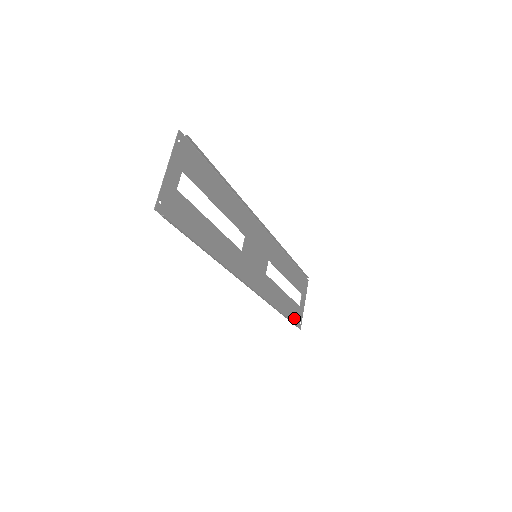
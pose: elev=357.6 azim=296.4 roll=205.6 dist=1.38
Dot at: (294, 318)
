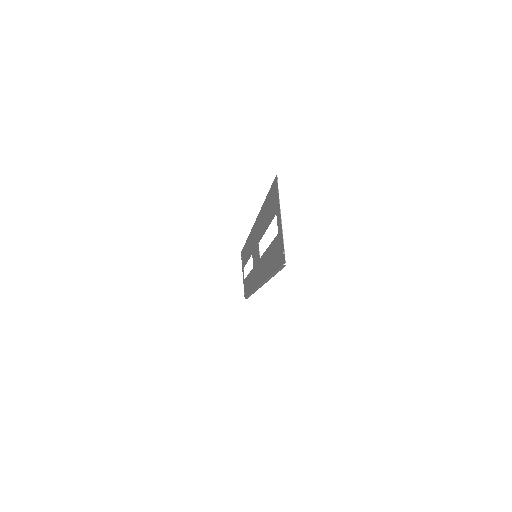
Dot at: (246, 292)
